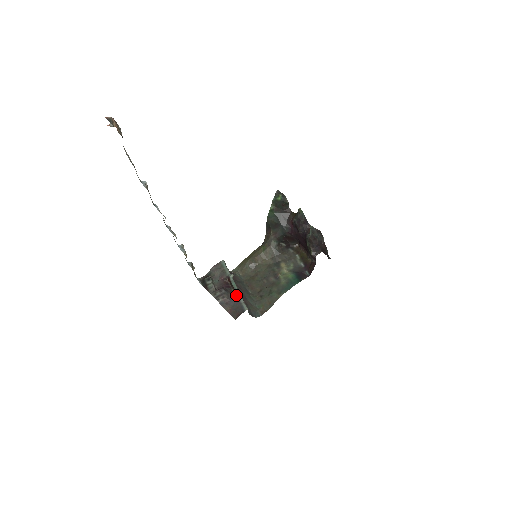
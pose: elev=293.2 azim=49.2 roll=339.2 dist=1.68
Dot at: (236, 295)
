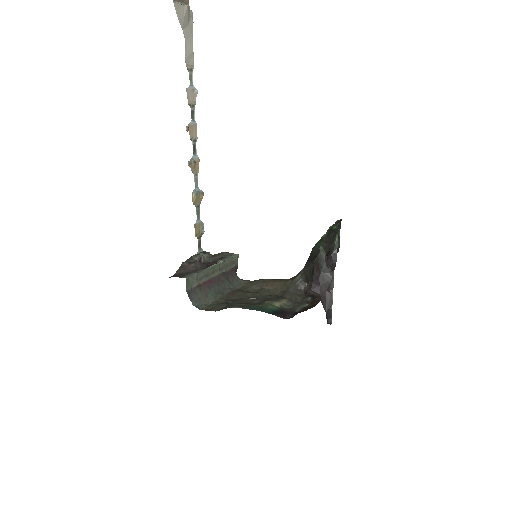
Dot at: occluded
